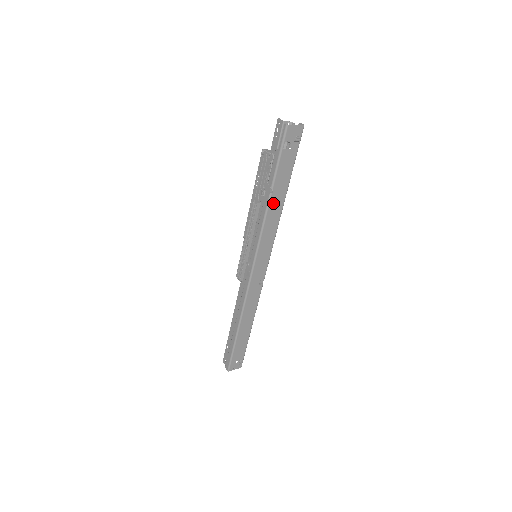
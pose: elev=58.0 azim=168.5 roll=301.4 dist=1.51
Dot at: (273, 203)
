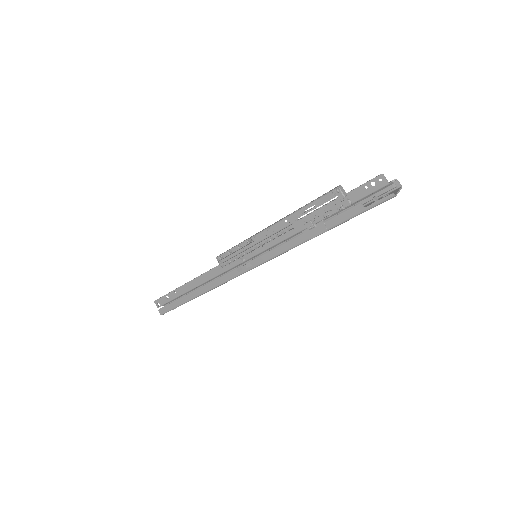
Dot at: occluded
